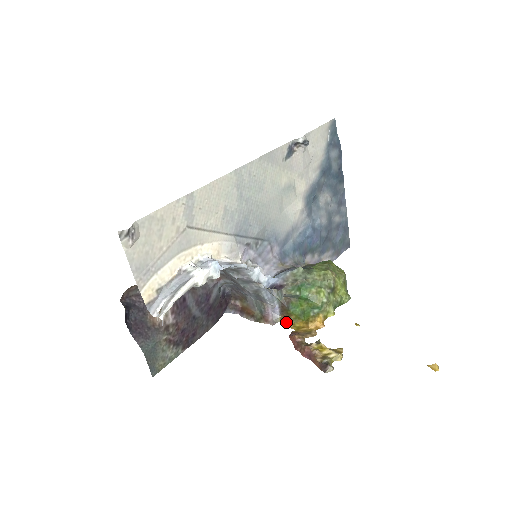
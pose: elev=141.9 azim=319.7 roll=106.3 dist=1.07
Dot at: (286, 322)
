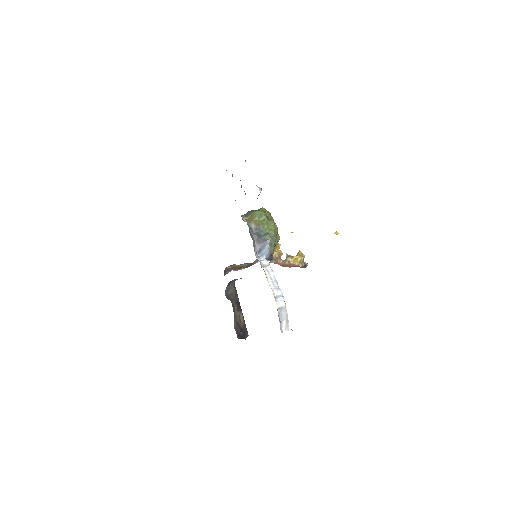
Dot at: occluded
